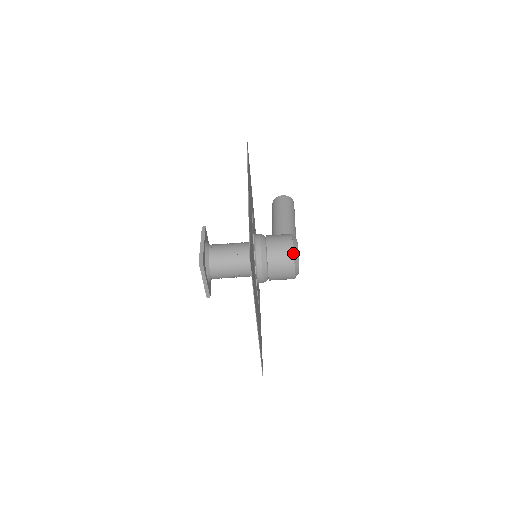
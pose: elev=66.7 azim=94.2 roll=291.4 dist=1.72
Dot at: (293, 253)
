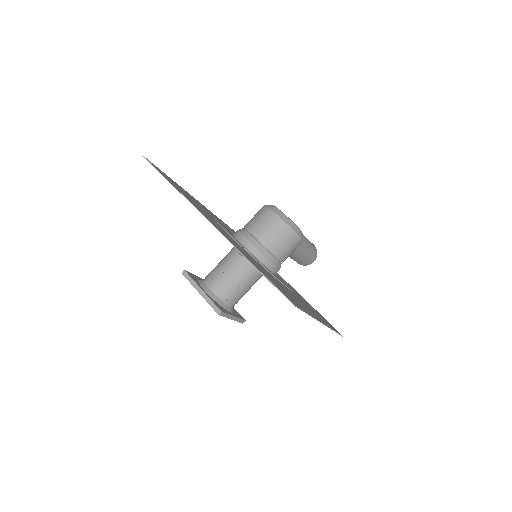
Dot at: (264, 205)
